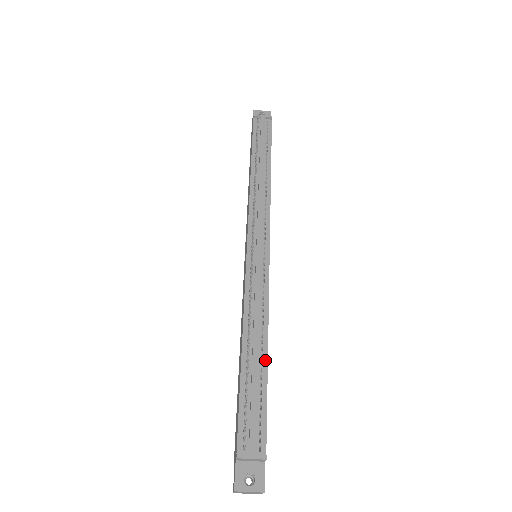
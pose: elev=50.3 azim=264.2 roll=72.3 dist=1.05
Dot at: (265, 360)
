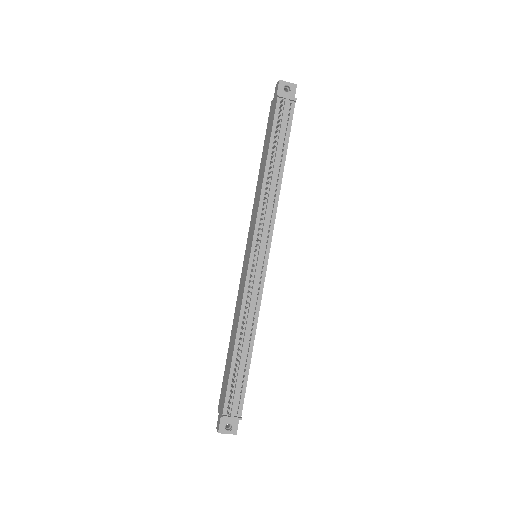
Dot at: (250, 353)
